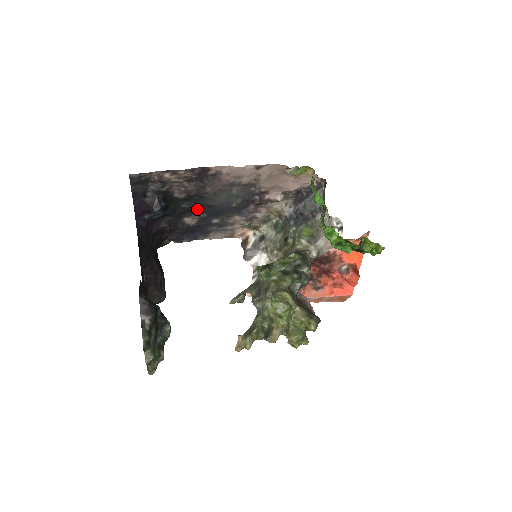
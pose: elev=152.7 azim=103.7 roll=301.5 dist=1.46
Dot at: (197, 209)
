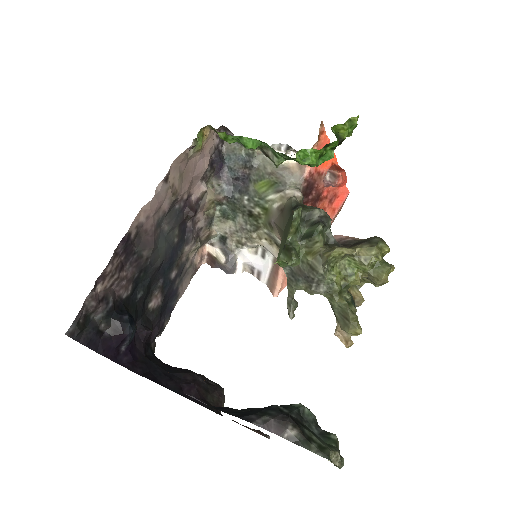
Dot at: (150, 284)
